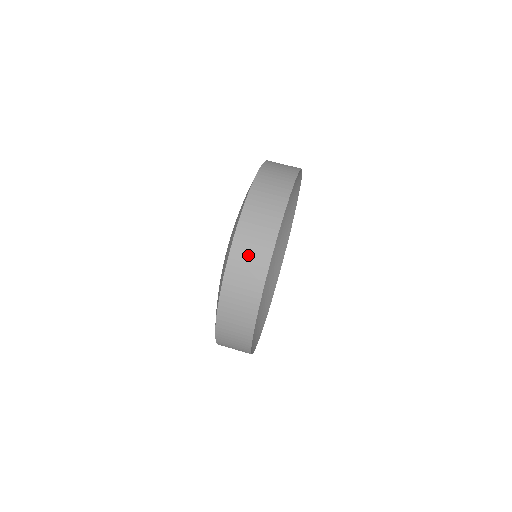
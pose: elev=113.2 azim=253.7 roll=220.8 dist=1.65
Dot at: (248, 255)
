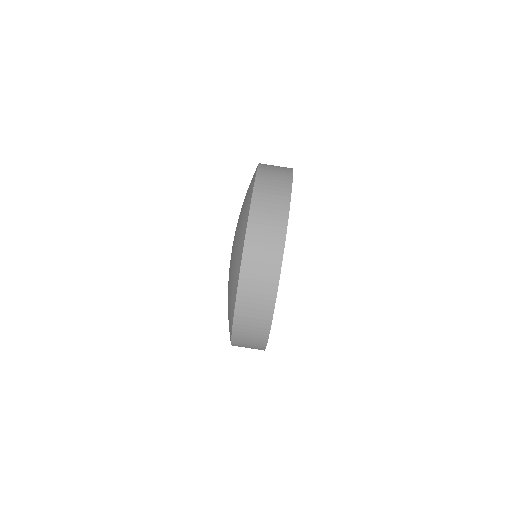
Dot at: (248, 338)
